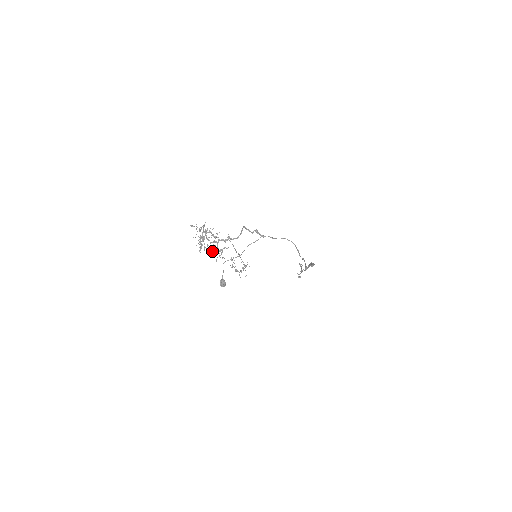
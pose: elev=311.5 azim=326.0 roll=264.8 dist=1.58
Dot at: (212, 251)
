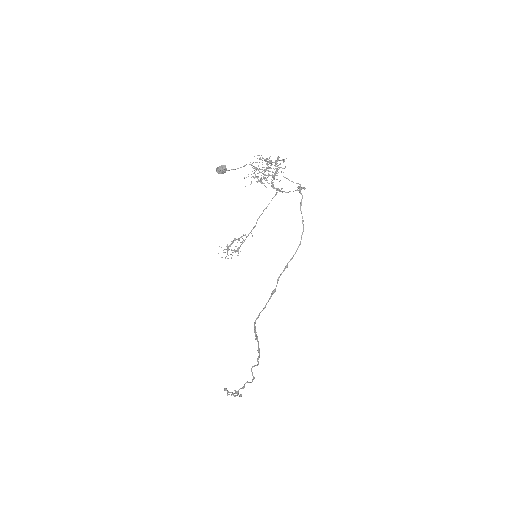
Dot at: occluded
